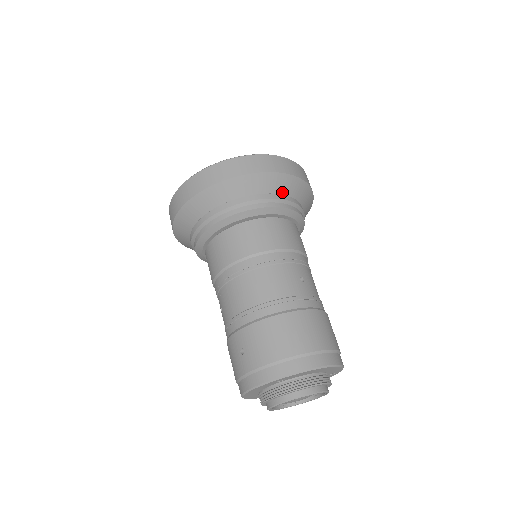
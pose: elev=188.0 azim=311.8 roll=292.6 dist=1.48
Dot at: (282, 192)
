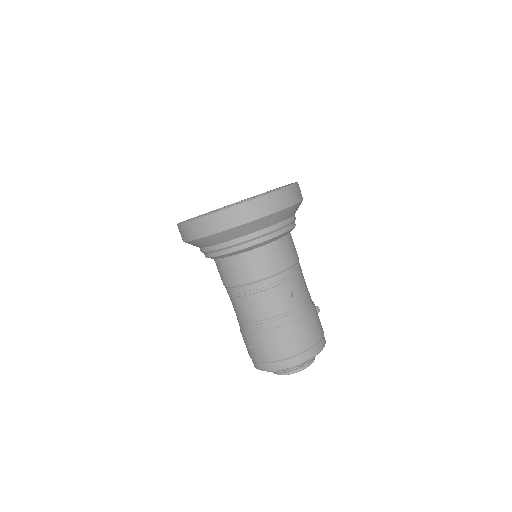
Dot at: (271, 224)
